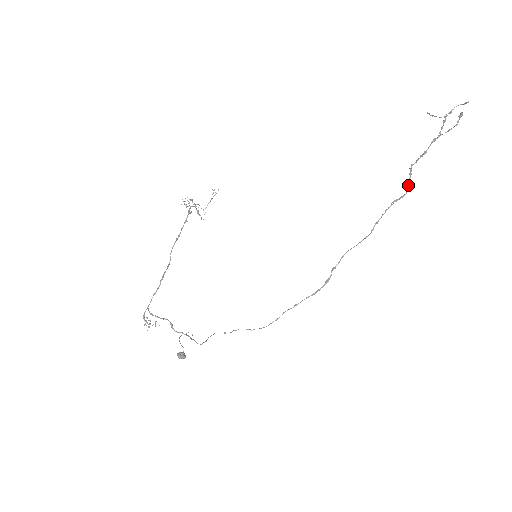
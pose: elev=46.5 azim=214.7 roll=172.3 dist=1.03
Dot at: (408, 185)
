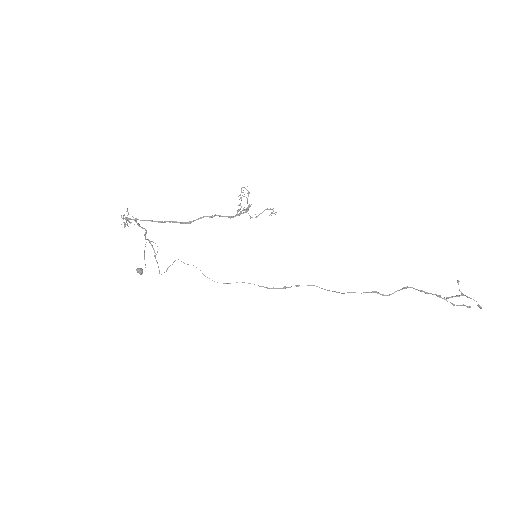
Dot at: occluded
